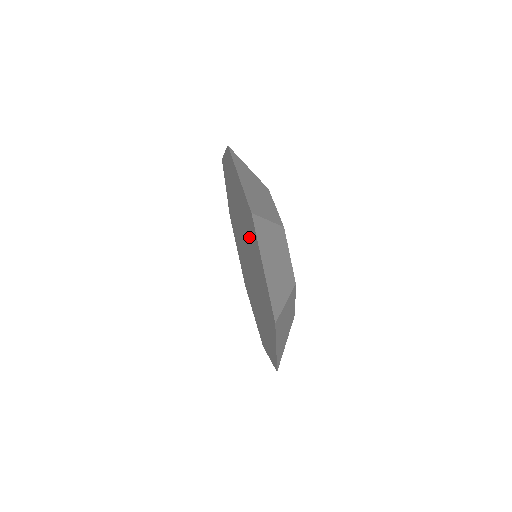
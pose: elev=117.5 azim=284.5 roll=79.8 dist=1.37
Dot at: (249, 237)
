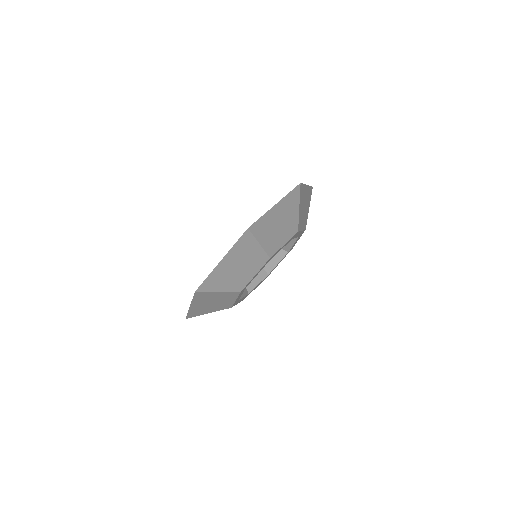
Dot at: occluded
